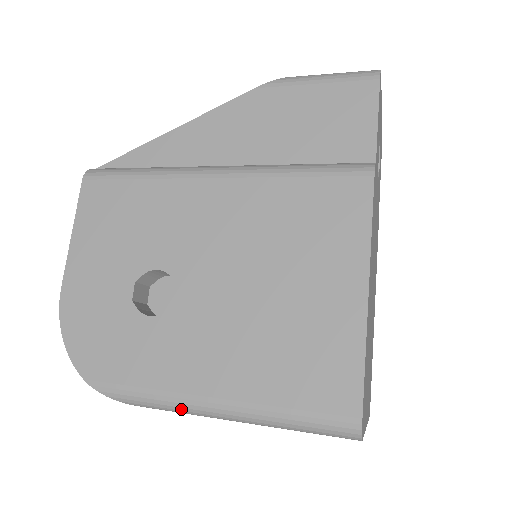
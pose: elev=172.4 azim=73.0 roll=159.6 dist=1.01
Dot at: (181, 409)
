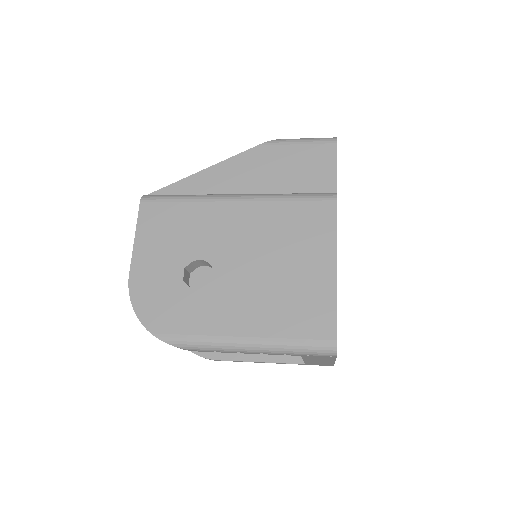
Dot at: (221, 347)
